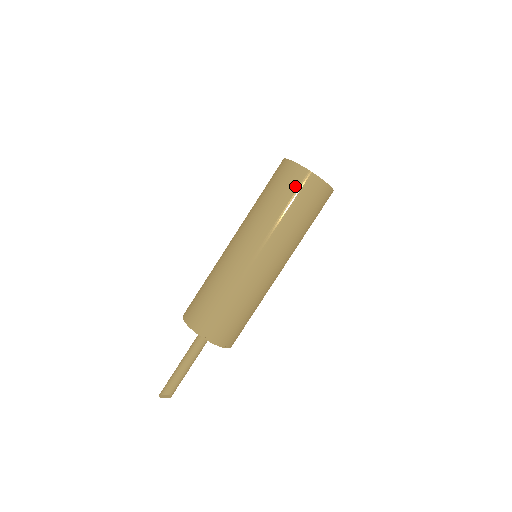
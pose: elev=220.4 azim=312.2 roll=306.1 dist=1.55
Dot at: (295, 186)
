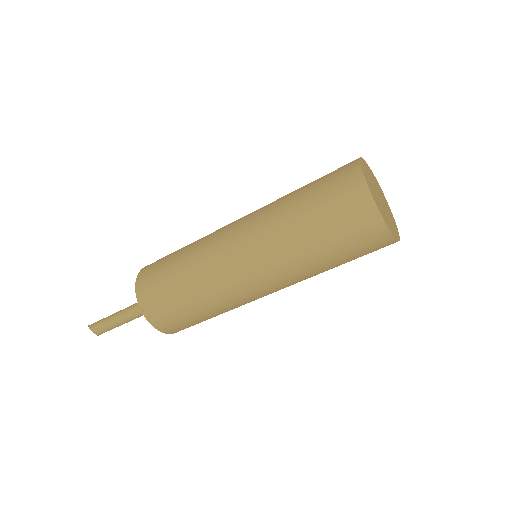
Dot at: (341, 207)
